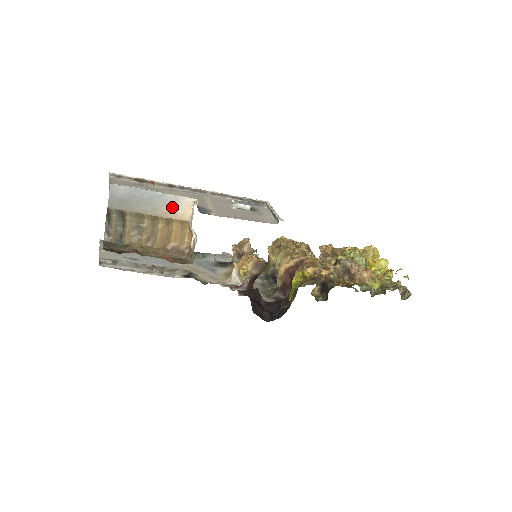
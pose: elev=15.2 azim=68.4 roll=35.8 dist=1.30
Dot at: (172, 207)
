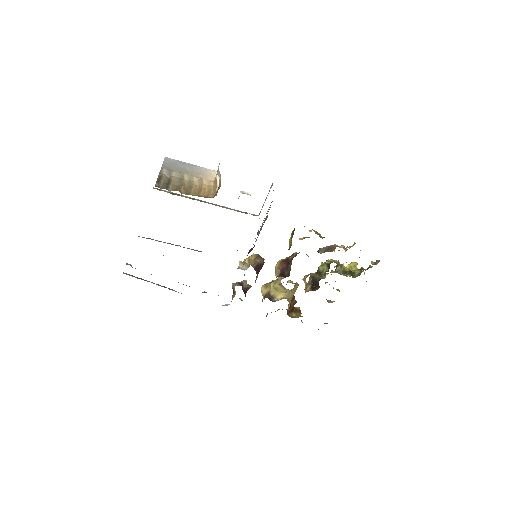
Dot at: (203, 173)
